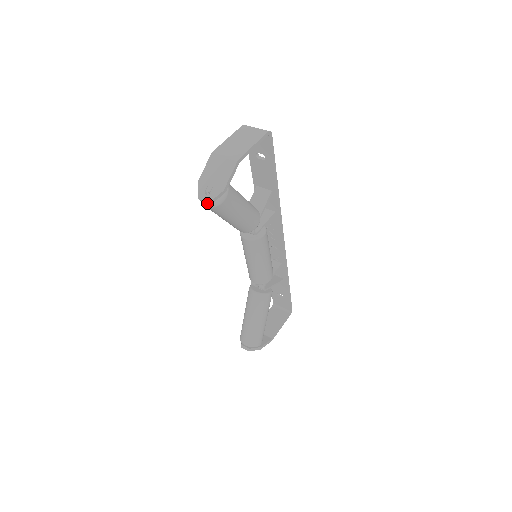
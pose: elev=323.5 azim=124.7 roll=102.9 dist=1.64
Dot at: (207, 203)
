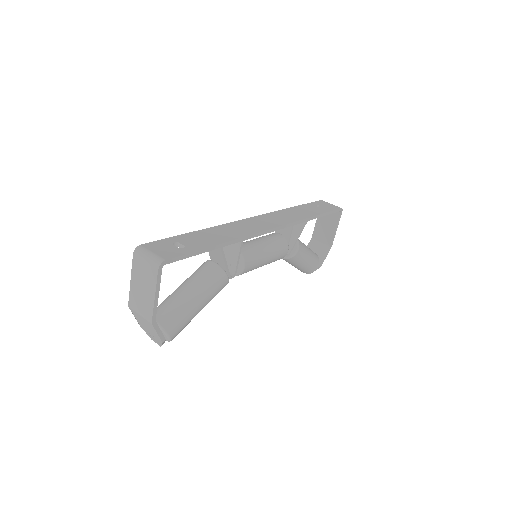
Dot at: occluded
